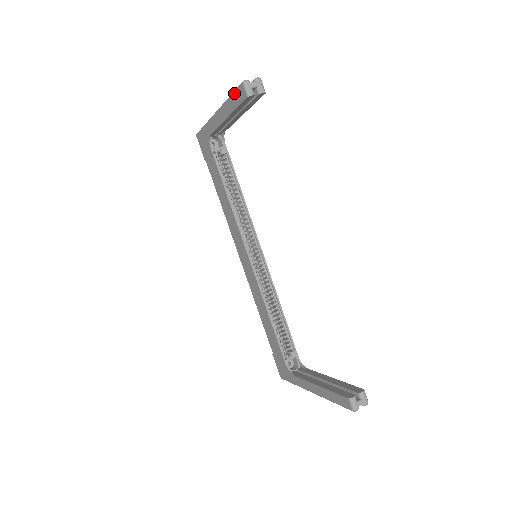
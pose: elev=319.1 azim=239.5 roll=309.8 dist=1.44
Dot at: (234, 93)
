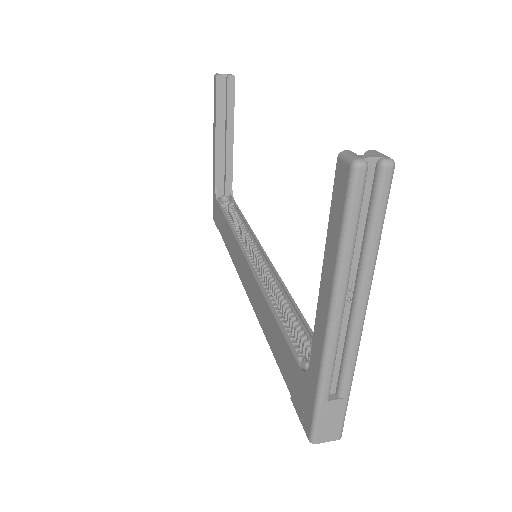
Dot at: occluded
